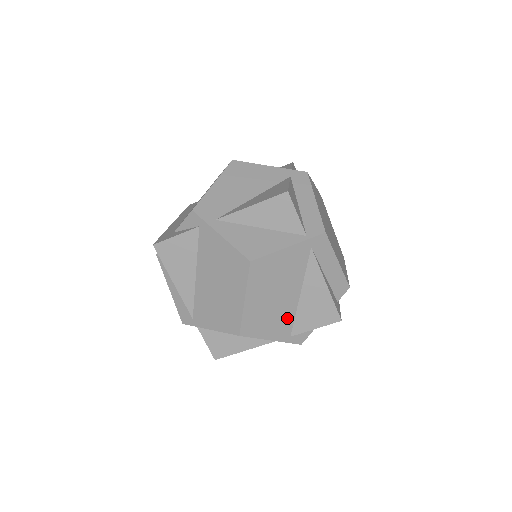
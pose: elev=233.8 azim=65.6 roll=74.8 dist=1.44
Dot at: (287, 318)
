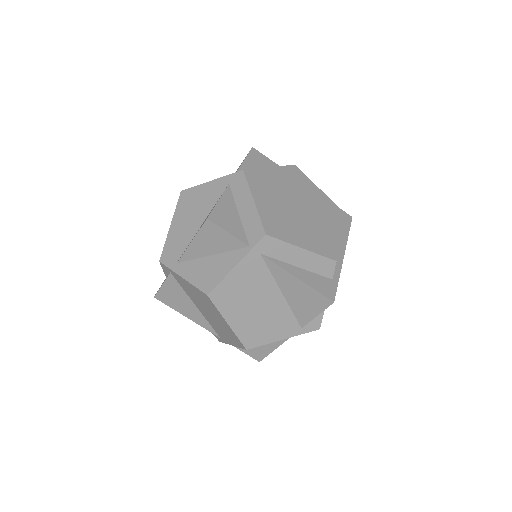
Dot at: (285, 317)
